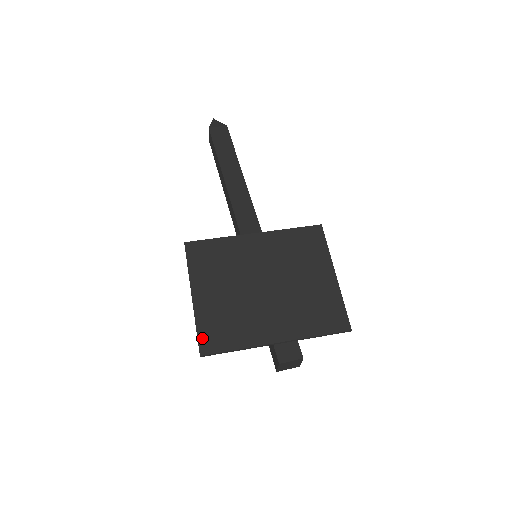
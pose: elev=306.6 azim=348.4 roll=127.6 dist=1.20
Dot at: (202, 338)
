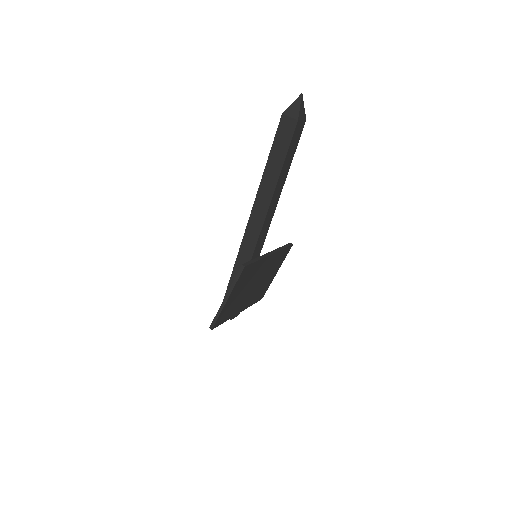
Dot at: (218, 321)
